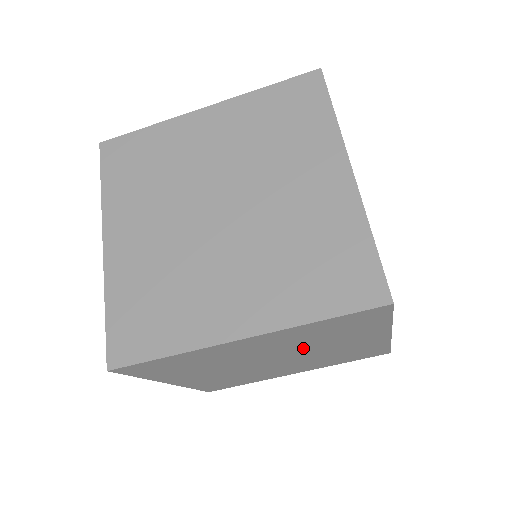
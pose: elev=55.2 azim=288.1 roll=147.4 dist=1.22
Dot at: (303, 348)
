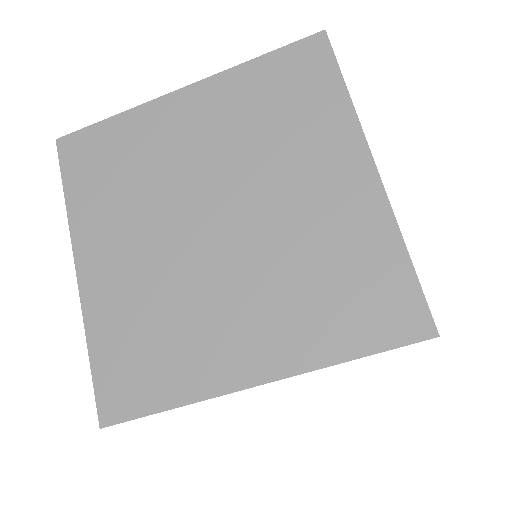
Dot at: occluded
